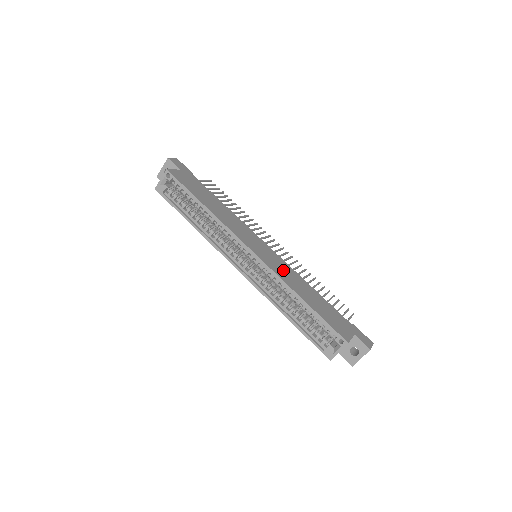
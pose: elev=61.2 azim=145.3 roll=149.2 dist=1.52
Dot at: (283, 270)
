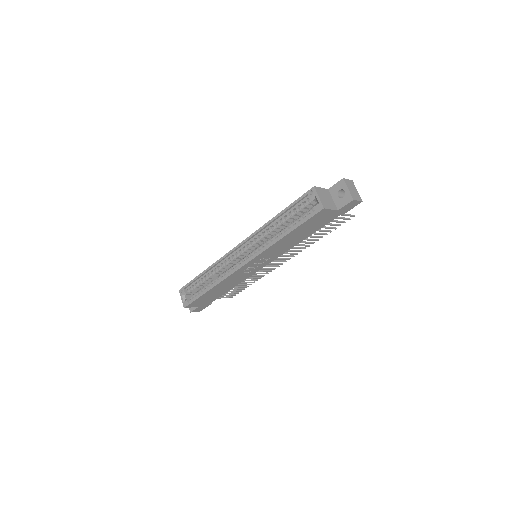
Dot at: occluded
